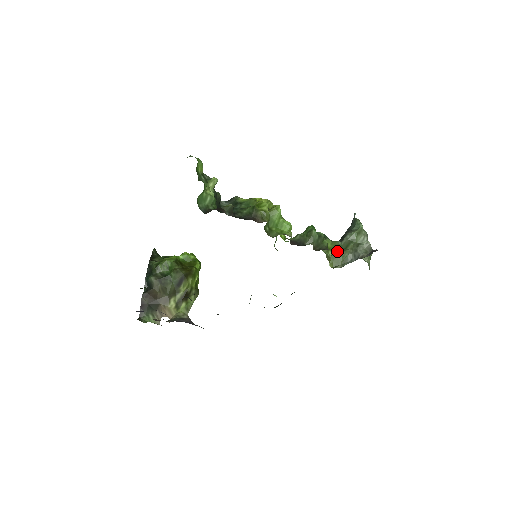
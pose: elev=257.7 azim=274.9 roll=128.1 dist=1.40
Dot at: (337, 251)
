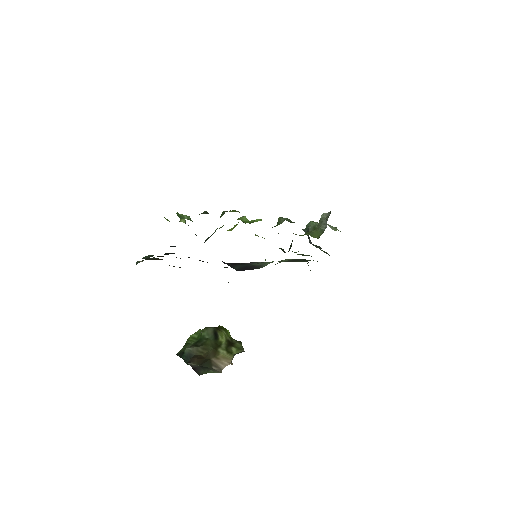
Dot at: (311, 232)
